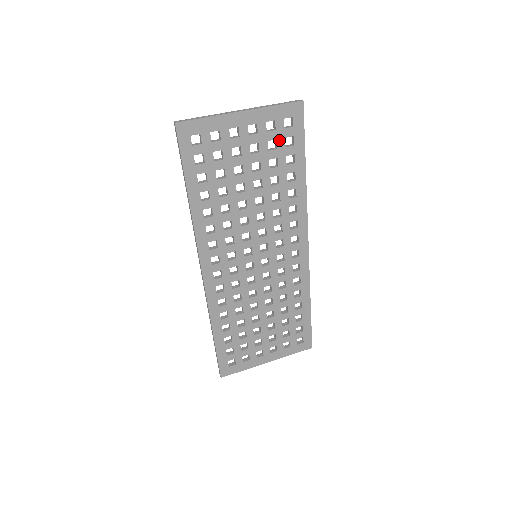
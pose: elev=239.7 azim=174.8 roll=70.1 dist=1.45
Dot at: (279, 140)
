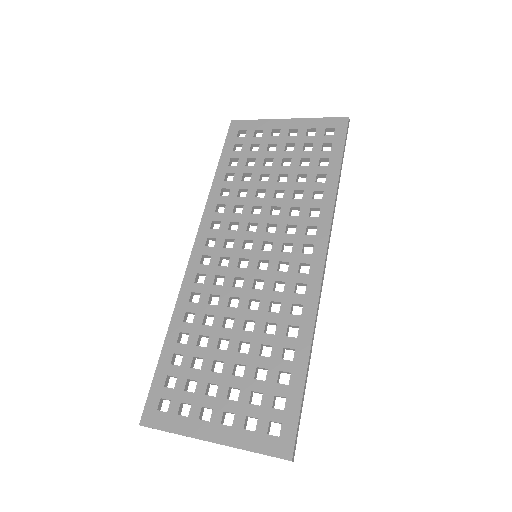
Dot at: (316, 144)
